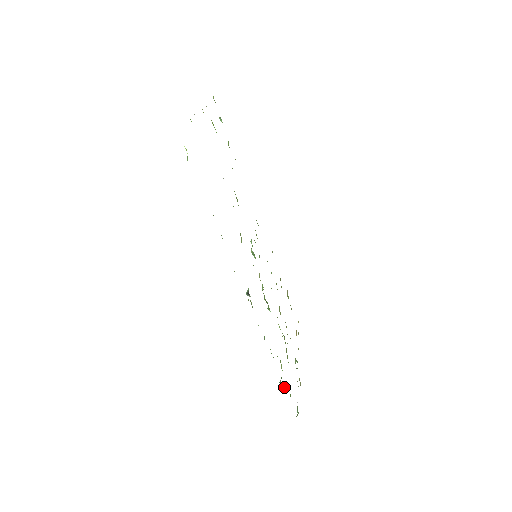
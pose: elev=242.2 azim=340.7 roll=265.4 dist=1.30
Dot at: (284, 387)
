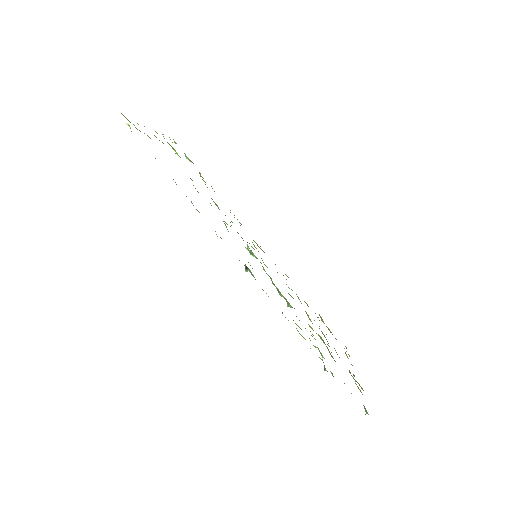
Dot at: (332, 375)
